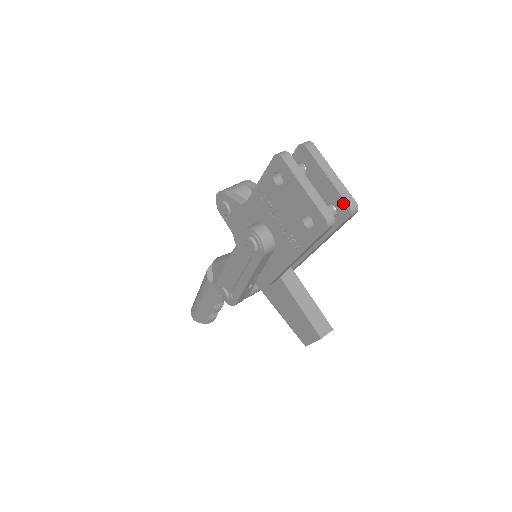
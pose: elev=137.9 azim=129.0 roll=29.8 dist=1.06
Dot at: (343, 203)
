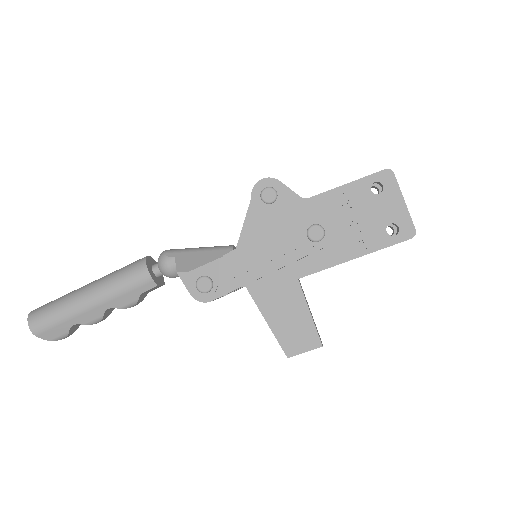
Dot at: occluded
